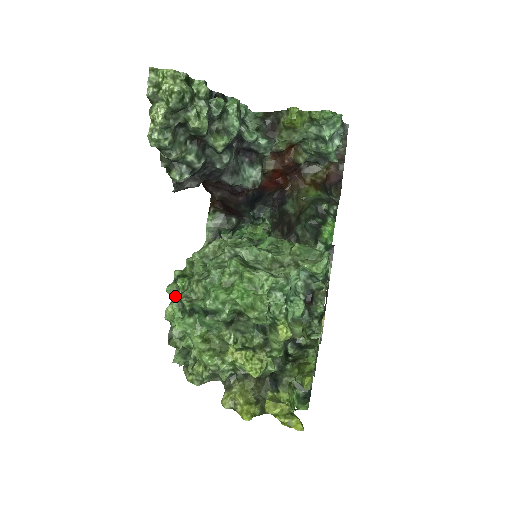
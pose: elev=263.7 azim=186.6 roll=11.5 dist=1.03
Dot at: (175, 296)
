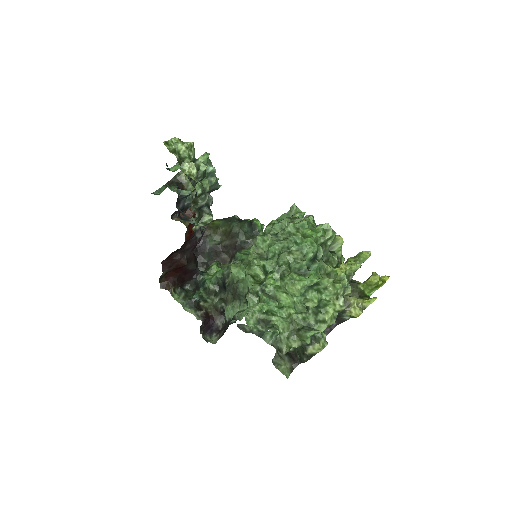
Dot at: (291, 273)
